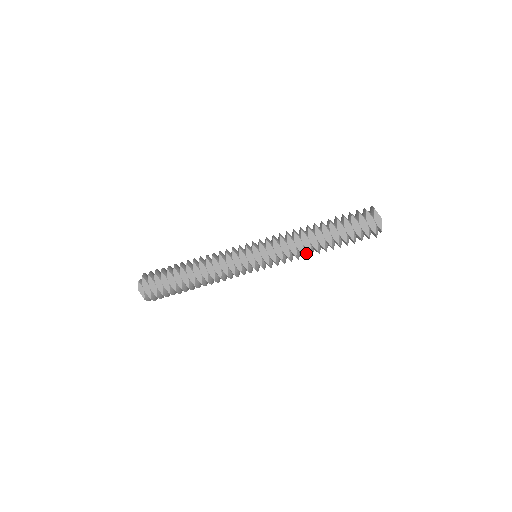
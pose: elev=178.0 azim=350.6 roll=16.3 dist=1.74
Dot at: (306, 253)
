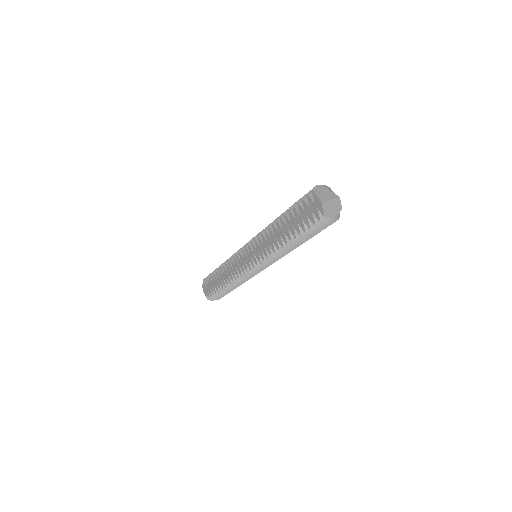
Dot at: occluded
